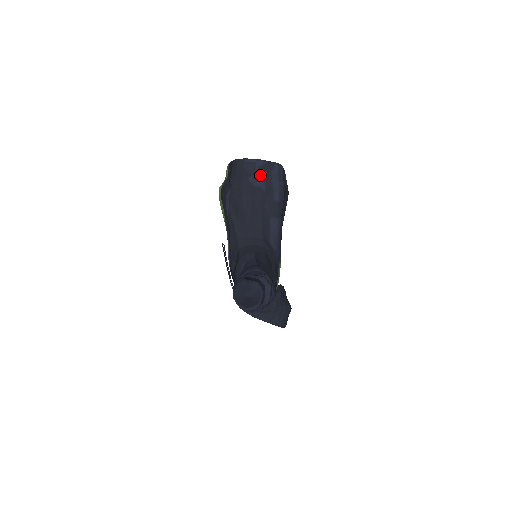
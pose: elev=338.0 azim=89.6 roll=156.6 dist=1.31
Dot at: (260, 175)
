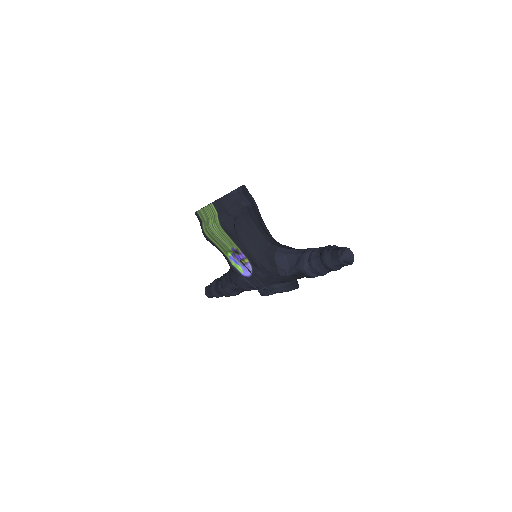
Dot at: (245, 198)
